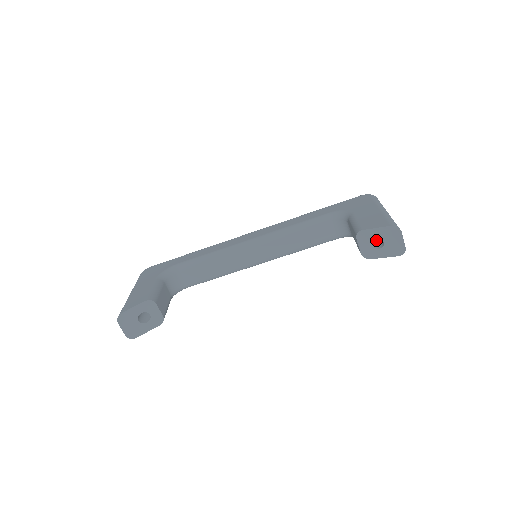
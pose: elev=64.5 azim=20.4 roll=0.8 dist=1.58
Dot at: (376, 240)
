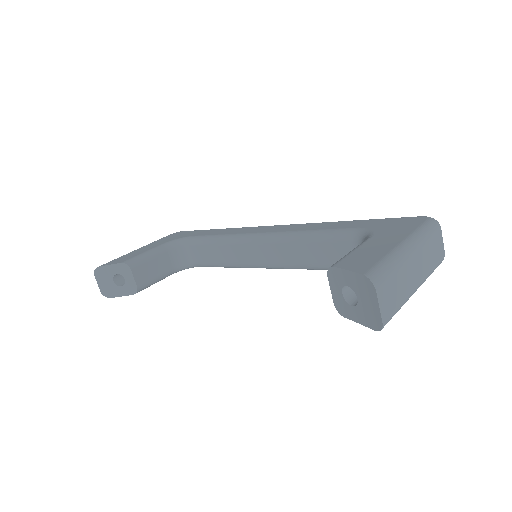
Dot at: occluded
